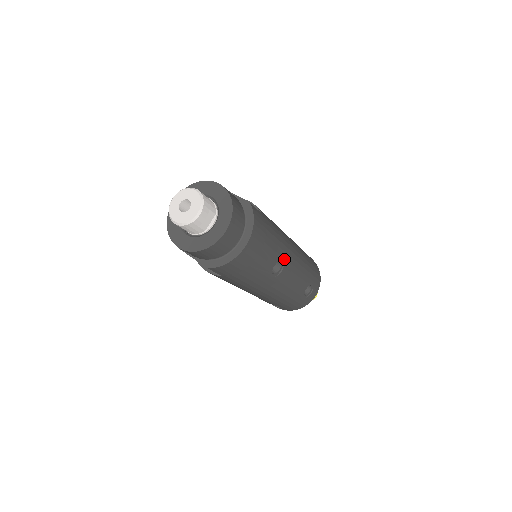
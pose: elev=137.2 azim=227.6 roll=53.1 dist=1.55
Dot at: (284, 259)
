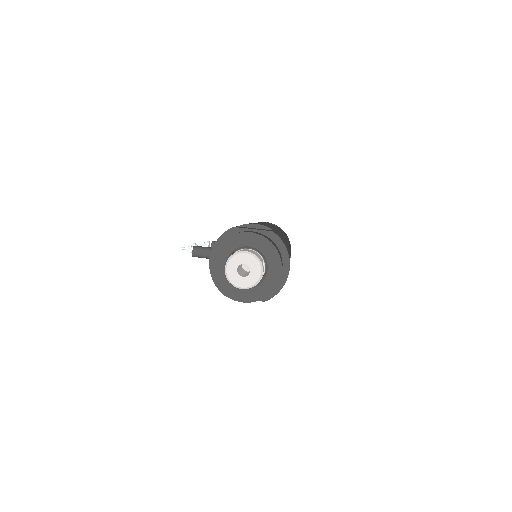
Dot at: occluded
